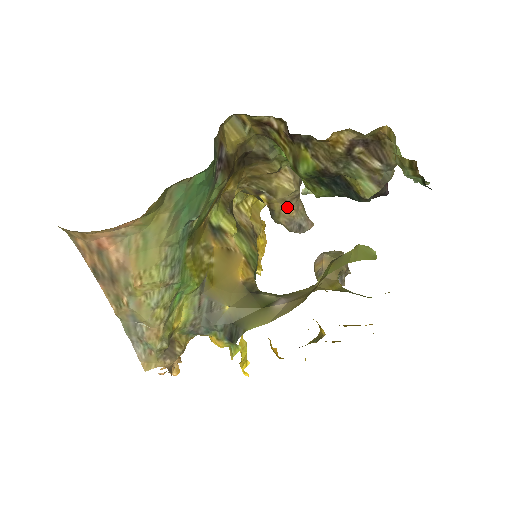
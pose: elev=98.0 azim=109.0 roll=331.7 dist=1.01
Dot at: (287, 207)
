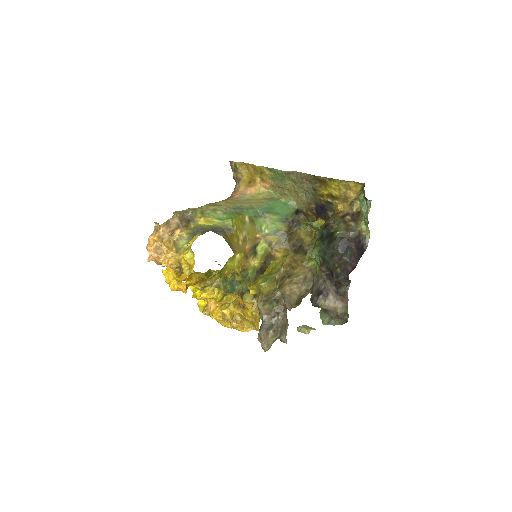
Dot at: (288, 286)
